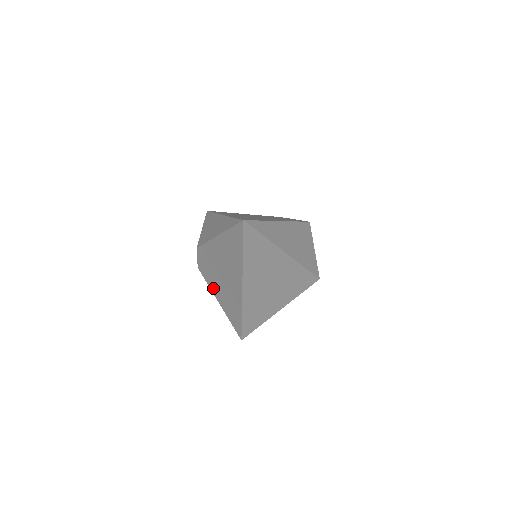
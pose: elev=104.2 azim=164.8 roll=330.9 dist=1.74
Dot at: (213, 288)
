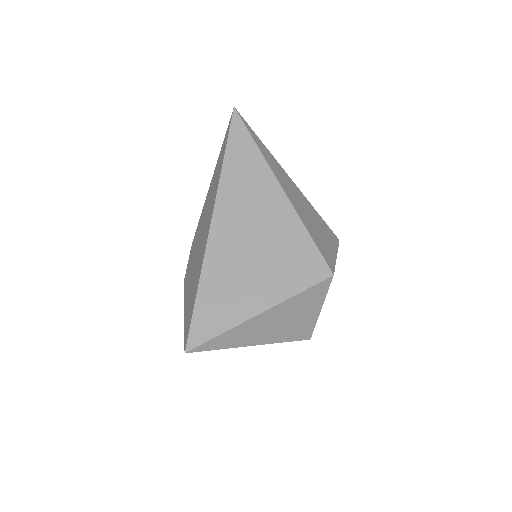
Dot at: (187, 290)
